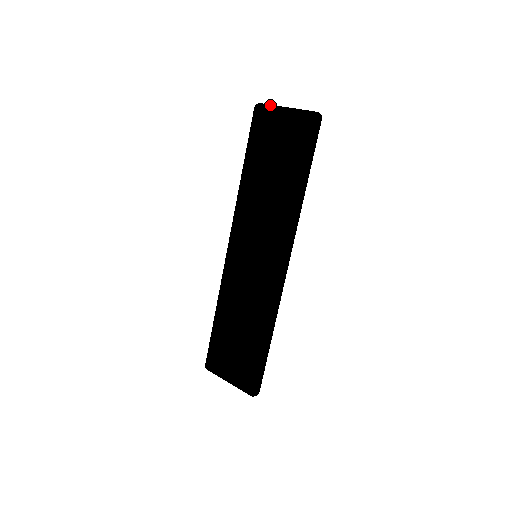
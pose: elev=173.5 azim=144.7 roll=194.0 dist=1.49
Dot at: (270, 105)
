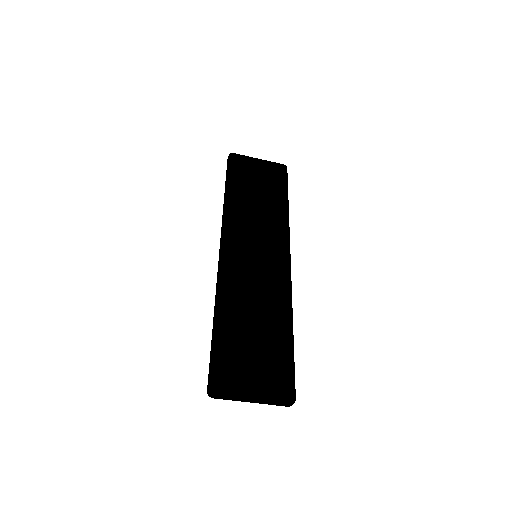
Dot at: occluded
